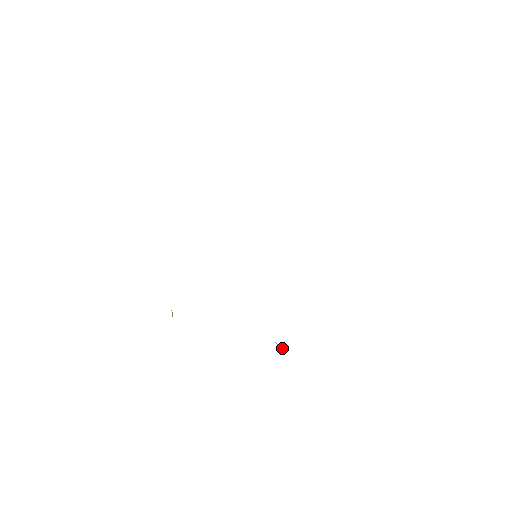
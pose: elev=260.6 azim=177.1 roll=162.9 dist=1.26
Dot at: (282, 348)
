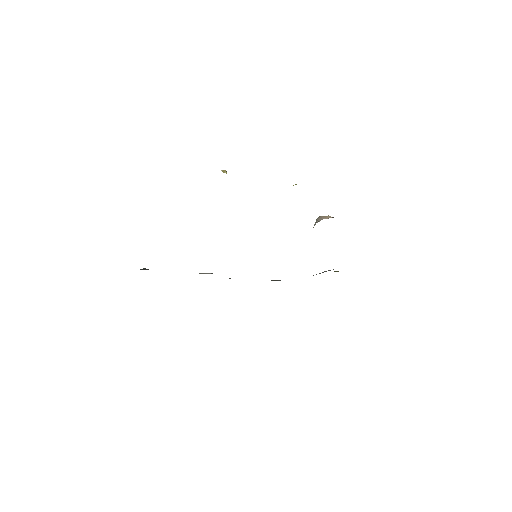
Dot at: (335, 271)
